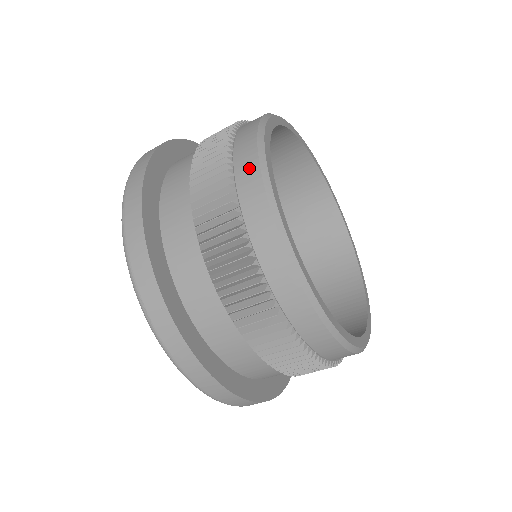
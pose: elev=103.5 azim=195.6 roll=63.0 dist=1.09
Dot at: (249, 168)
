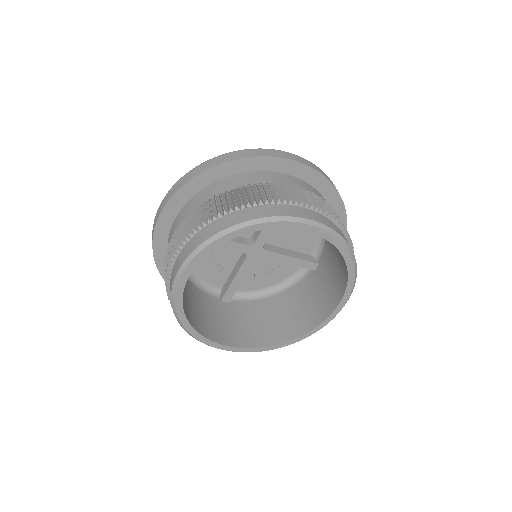
Dot at: (192, 246)
